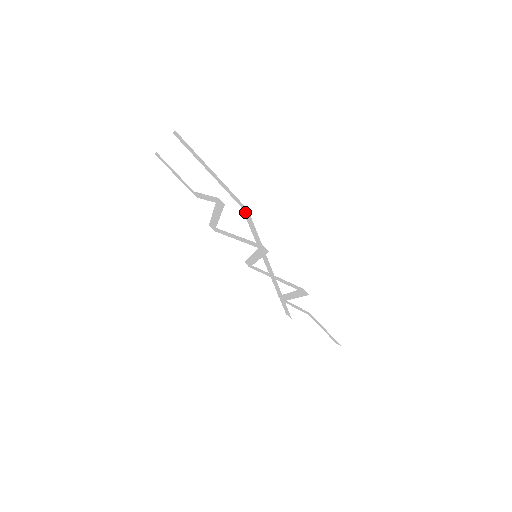
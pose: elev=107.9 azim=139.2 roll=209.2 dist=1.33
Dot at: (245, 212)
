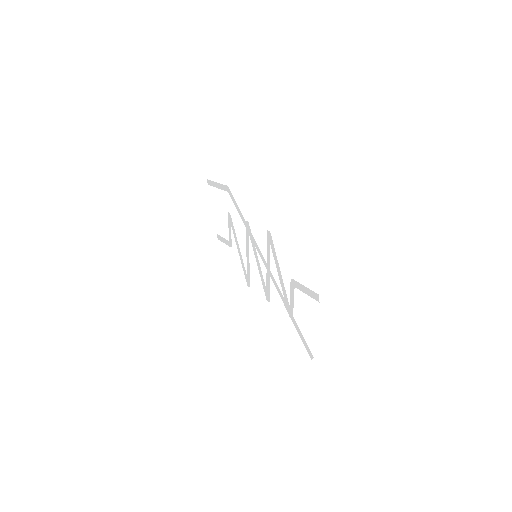
Dot at: (230, 194)
